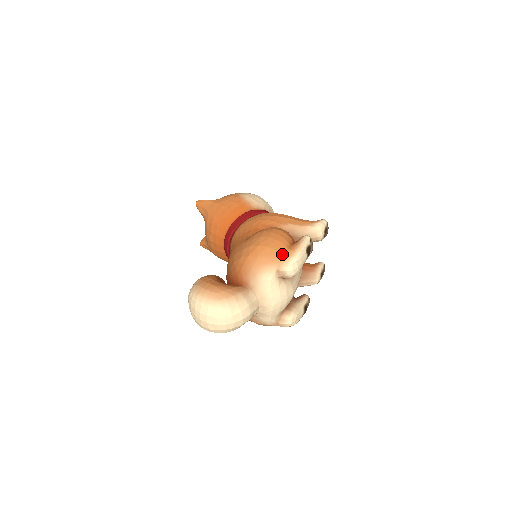
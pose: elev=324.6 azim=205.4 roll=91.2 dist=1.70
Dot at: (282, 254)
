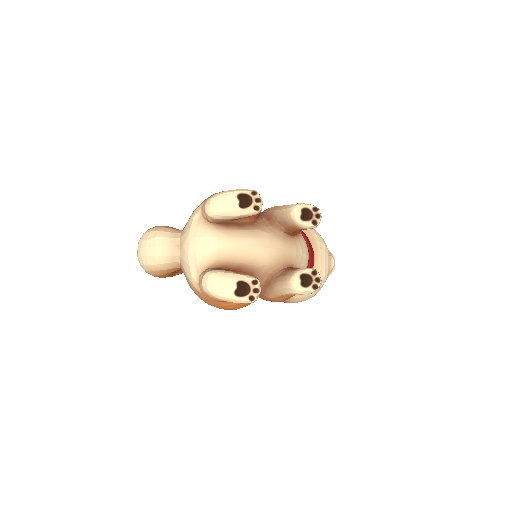
Dot at: occluded
